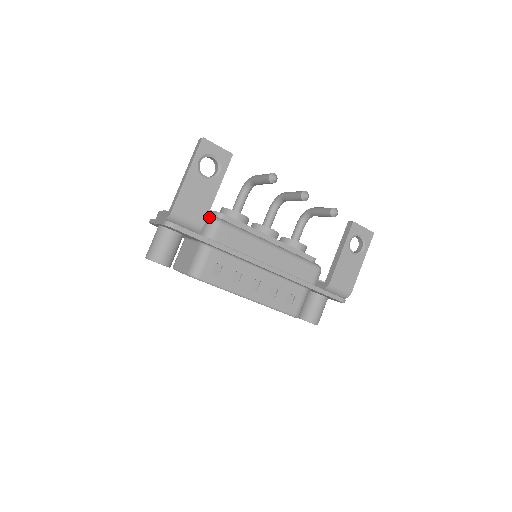
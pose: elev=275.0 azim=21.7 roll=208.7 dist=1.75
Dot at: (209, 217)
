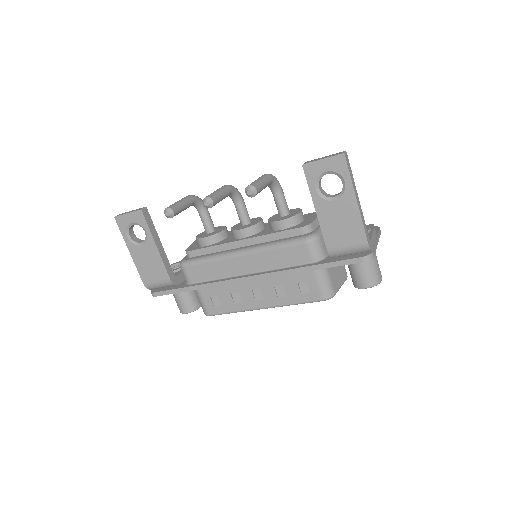
Dot at: occluded
